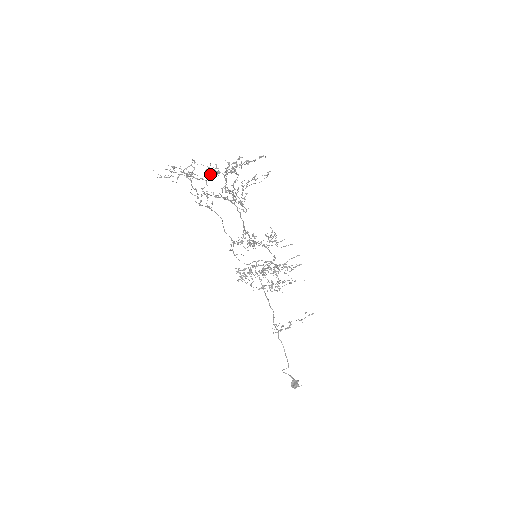
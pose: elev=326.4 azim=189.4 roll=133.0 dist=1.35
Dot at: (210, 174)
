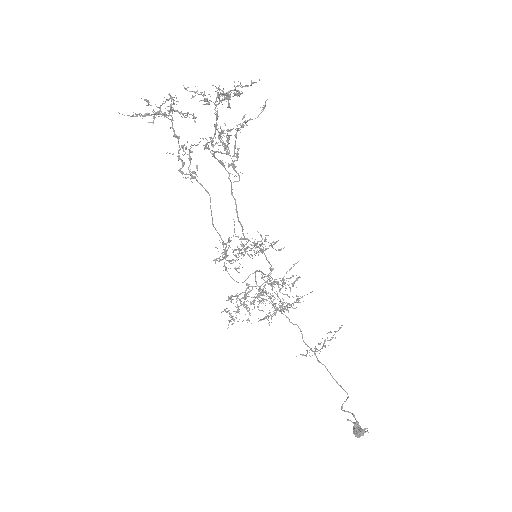
Dot at: (199, 101)
